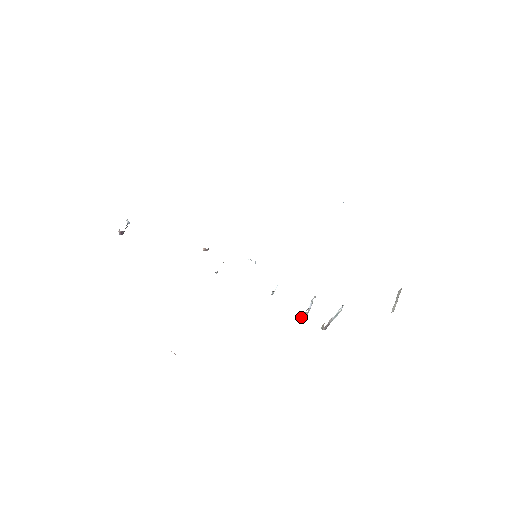
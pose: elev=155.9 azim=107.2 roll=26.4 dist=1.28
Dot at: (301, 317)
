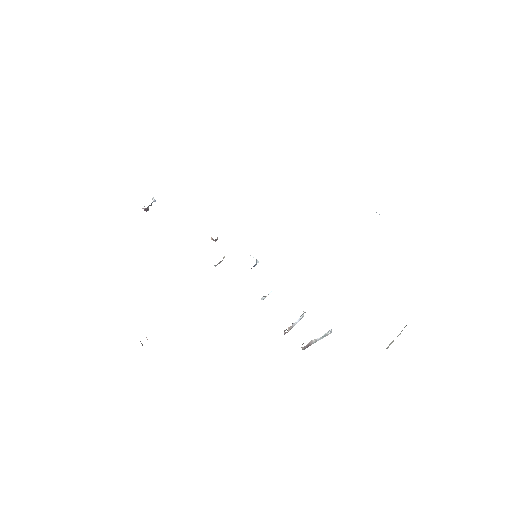
Dot at: (284, 330)
